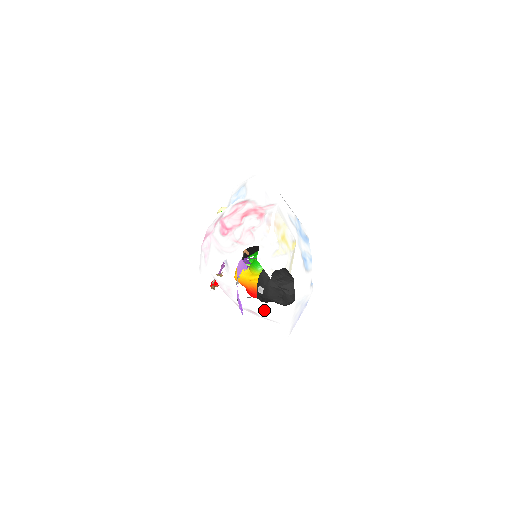
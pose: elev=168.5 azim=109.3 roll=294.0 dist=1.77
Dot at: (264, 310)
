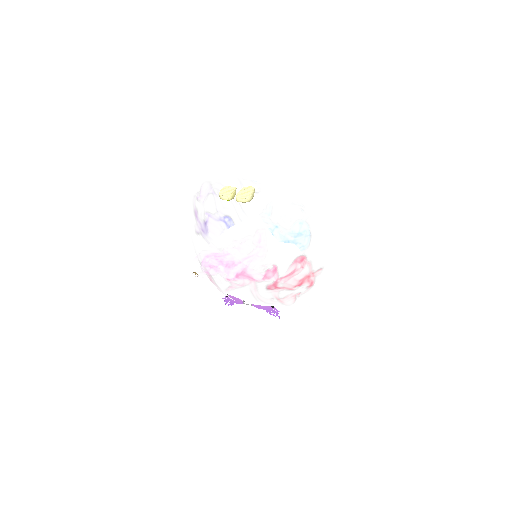
Dot at: occluded
